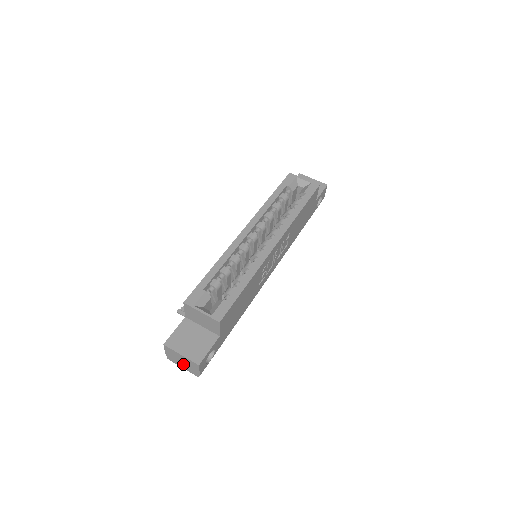
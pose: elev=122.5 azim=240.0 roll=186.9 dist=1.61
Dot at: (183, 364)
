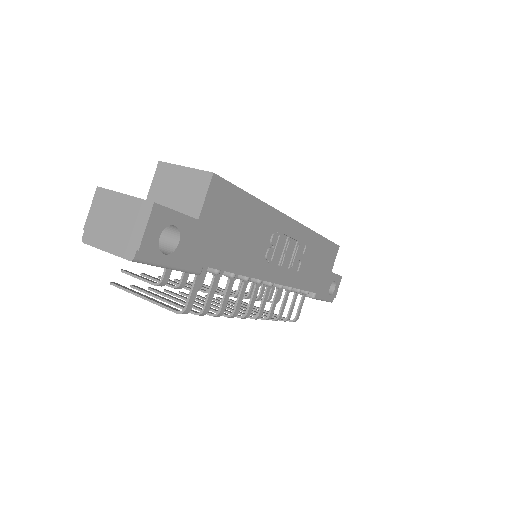
Dot at: (113, 232)
